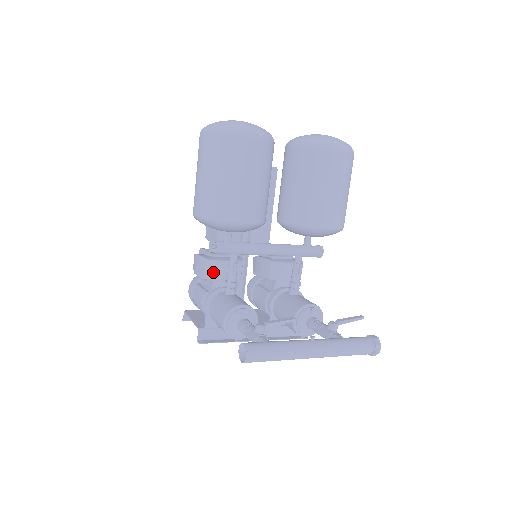
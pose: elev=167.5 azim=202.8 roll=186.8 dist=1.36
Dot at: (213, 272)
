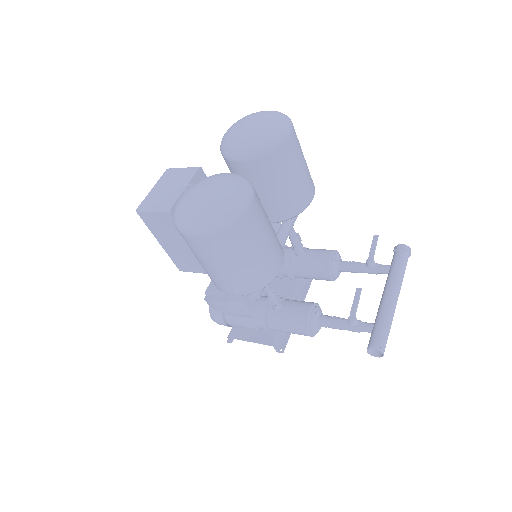
Dot at: (250, 304)
